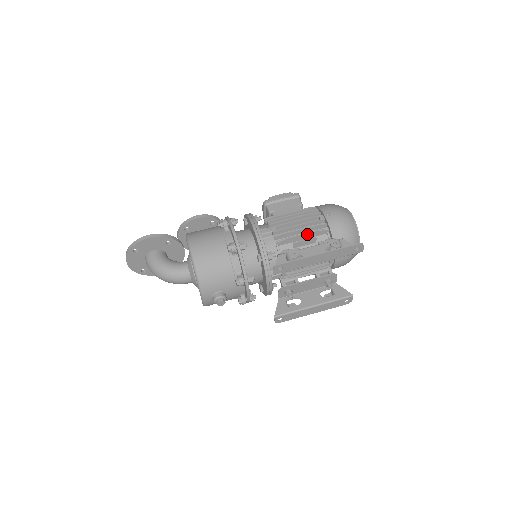
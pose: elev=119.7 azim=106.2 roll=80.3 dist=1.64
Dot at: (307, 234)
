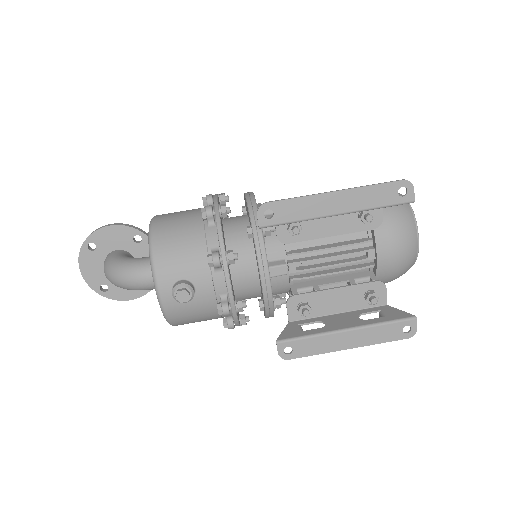
Dot at: occluded
